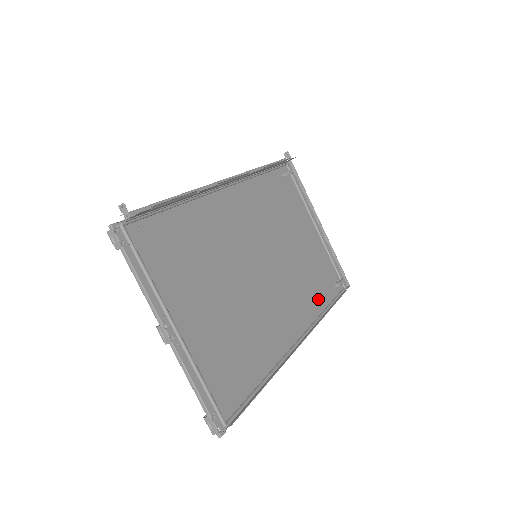
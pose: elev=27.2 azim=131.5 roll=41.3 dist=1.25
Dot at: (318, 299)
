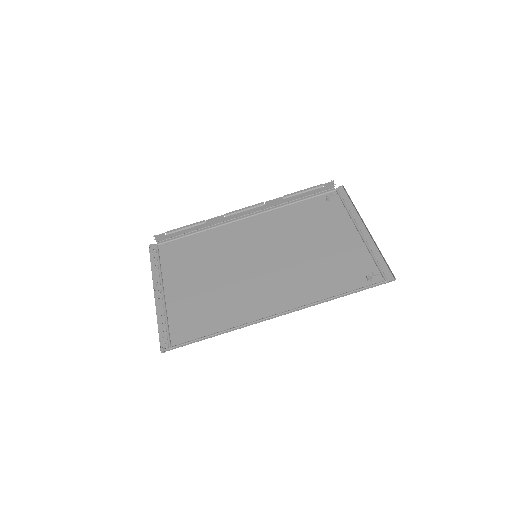
Dot at: (328, 288)
